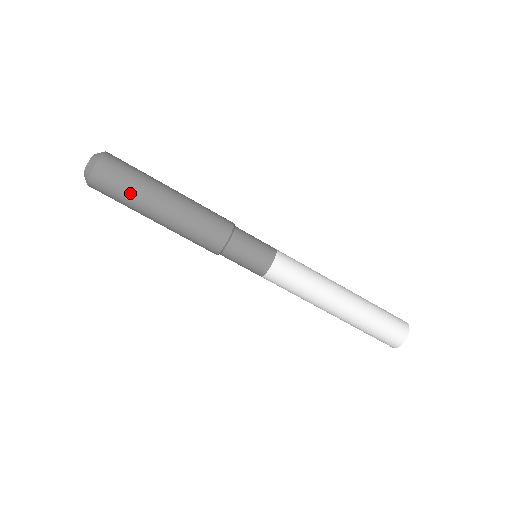
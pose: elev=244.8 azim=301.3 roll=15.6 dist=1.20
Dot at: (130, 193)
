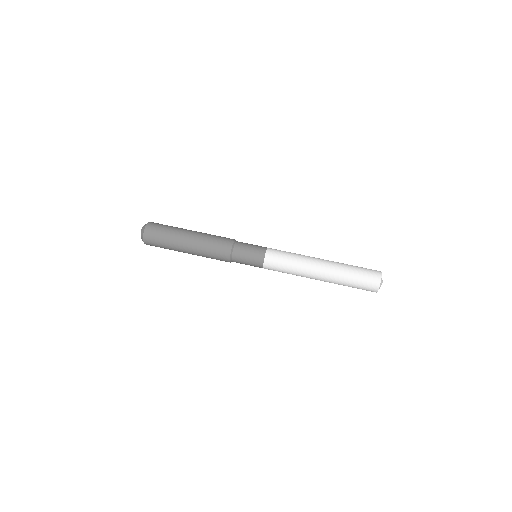
Dot at: (167, 239)
